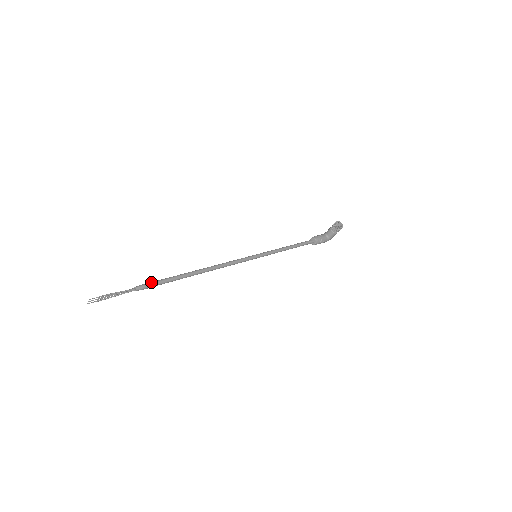
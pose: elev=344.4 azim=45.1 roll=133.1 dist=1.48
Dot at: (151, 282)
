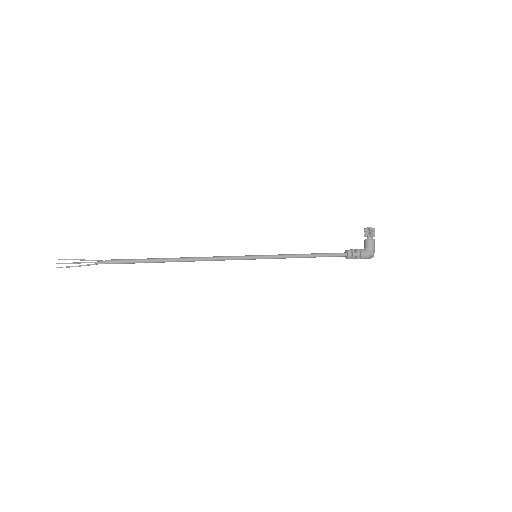
Dot at: (122, 259)
